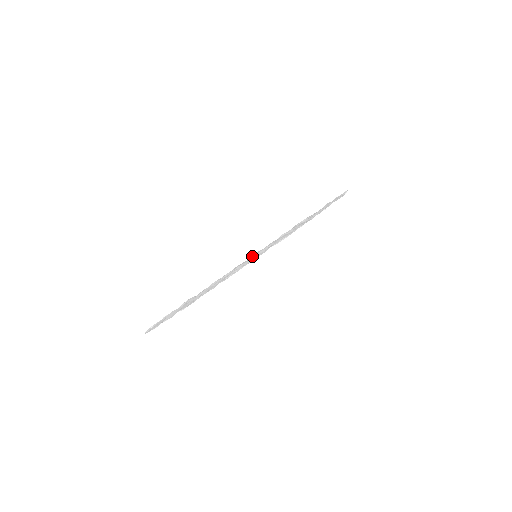
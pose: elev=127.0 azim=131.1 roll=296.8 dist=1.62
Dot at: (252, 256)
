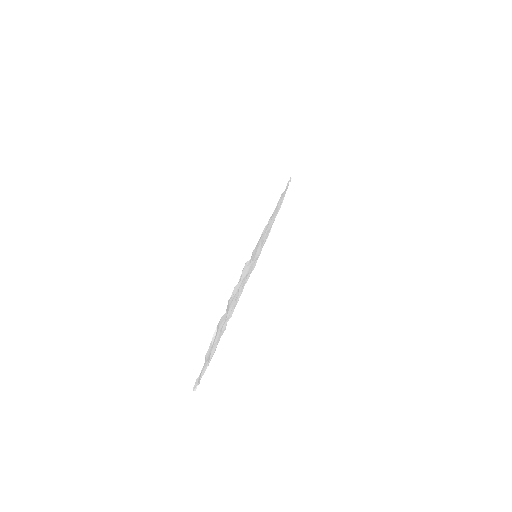
Dot at: occluded
